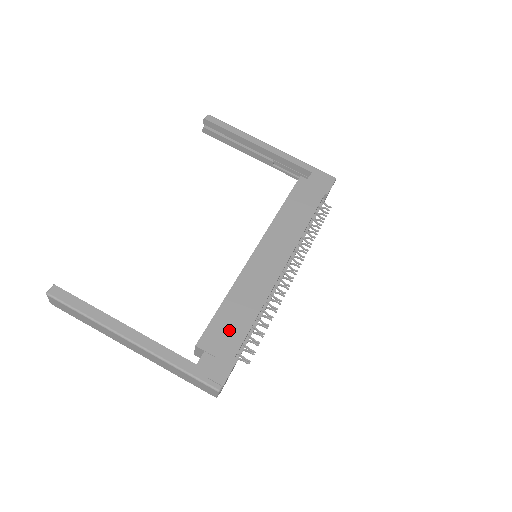
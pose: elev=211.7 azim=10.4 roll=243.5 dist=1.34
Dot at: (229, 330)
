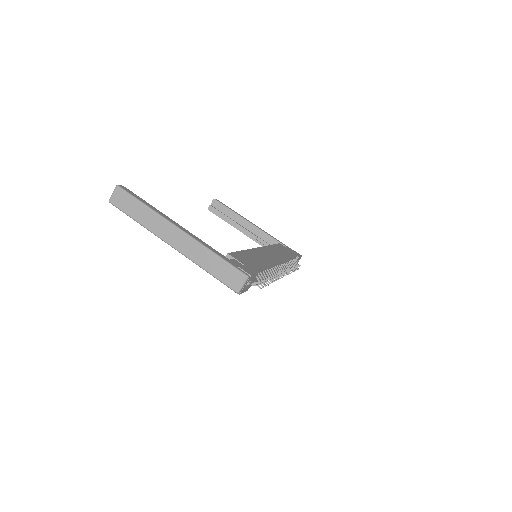
Dot at: (249, 261)
